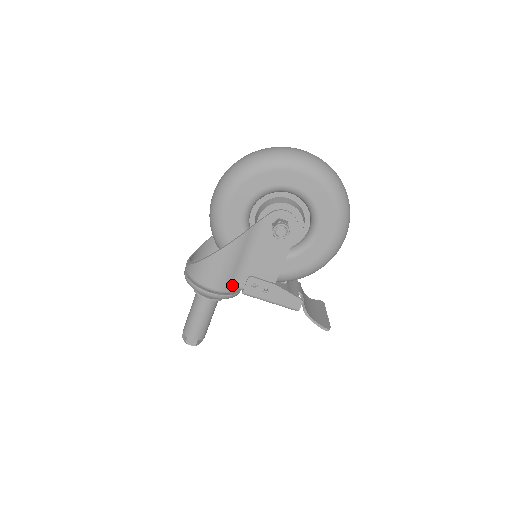
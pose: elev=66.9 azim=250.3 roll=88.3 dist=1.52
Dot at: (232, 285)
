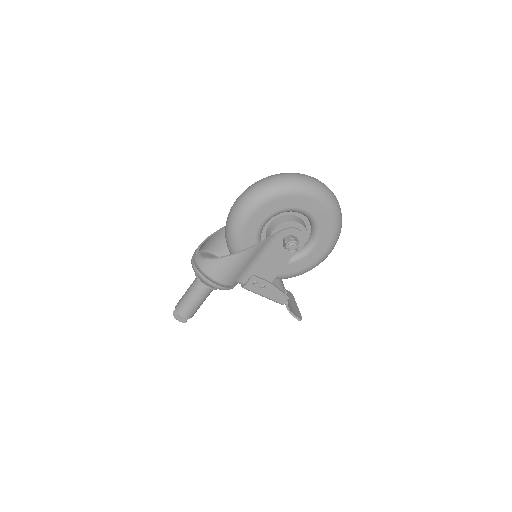
Dot at: (237, 281)
